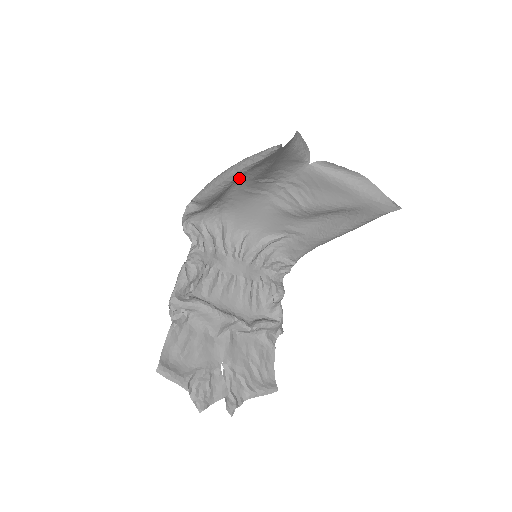
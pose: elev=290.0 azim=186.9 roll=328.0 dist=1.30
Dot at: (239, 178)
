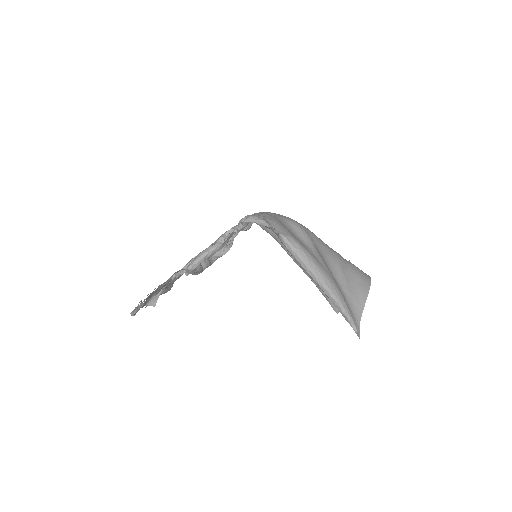
Dot at: occluded
